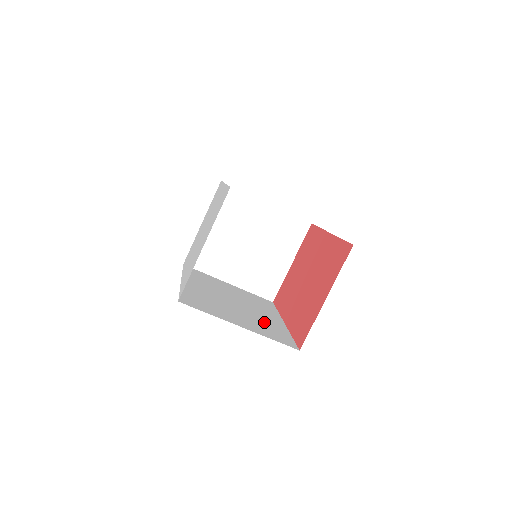
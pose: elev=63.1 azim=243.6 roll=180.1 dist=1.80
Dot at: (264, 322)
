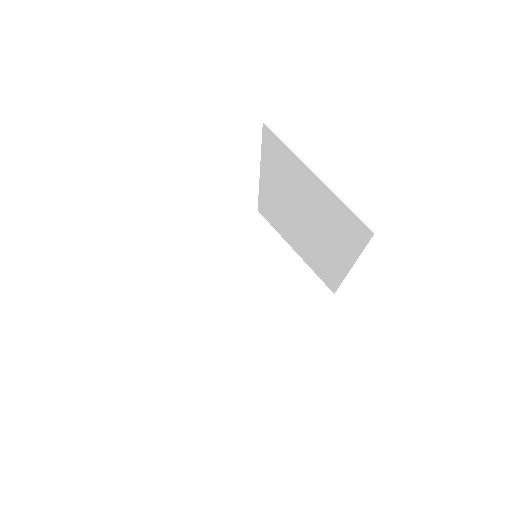
Dot at: occluded
